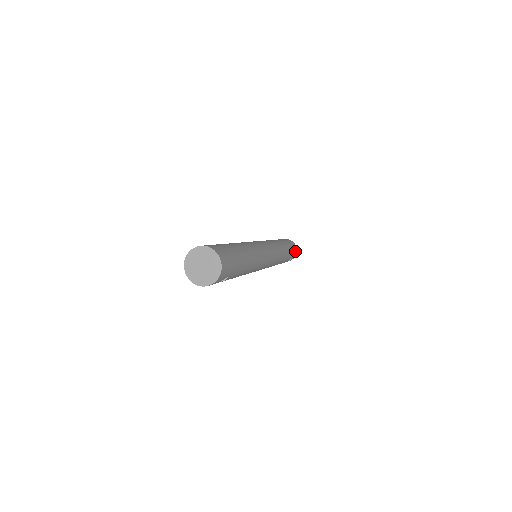
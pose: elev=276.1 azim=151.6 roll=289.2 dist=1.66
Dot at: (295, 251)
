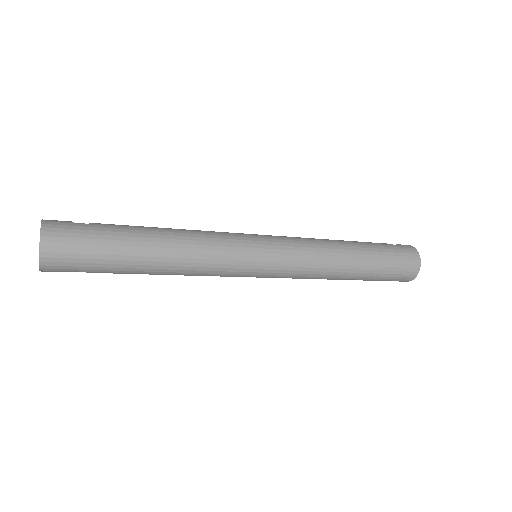
Dot at: (409, 273)
